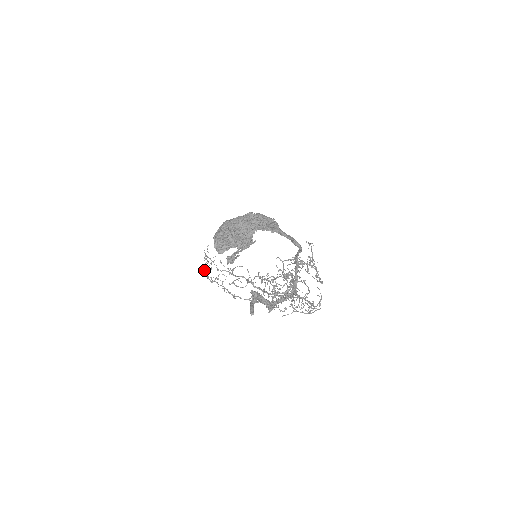
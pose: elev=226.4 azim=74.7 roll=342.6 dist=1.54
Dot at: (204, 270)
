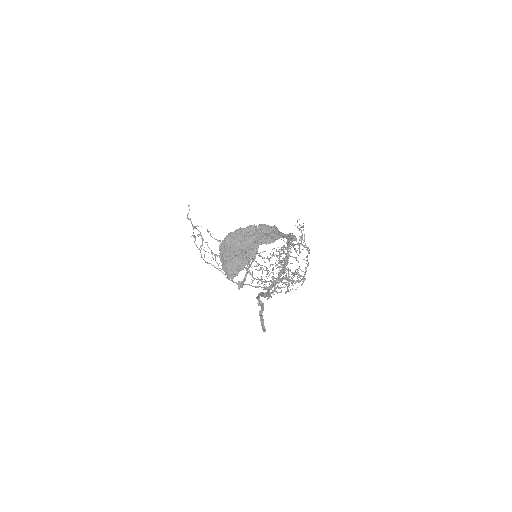
Dot at: occluded
